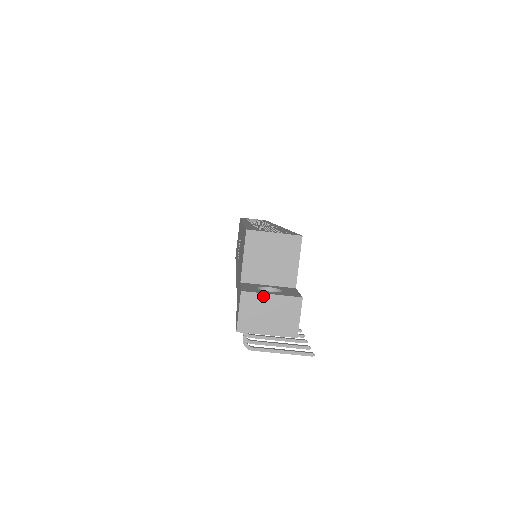
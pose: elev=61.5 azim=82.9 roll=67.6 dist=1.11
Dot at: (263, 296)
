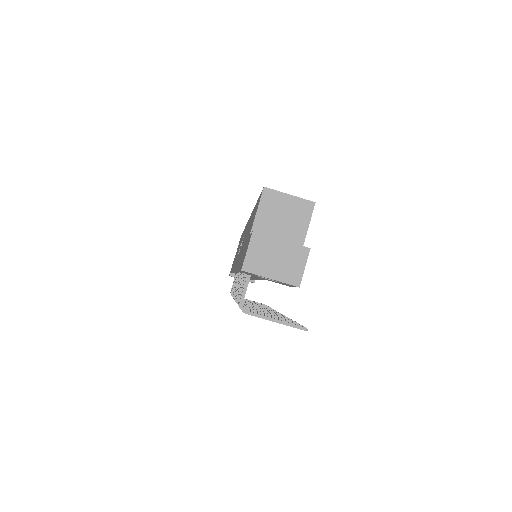
Dot at: (273, 240)
